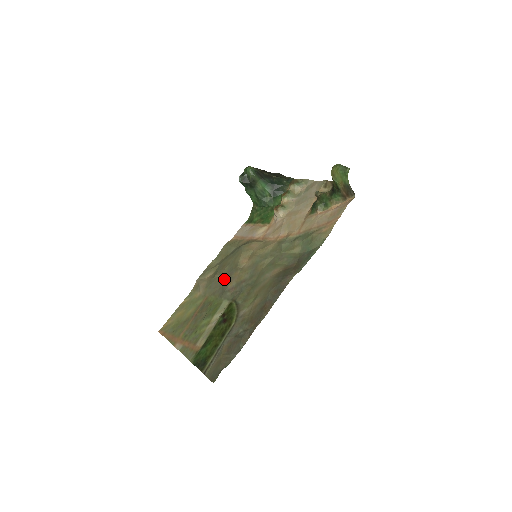
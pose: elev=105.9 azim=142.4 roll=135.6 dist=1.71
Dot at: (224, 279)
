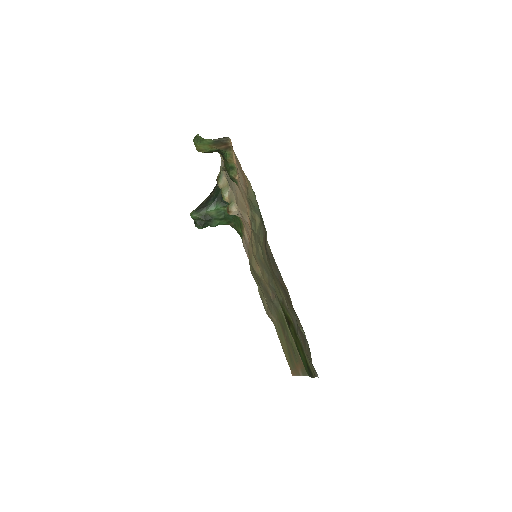
Dot at: (266, 295)
